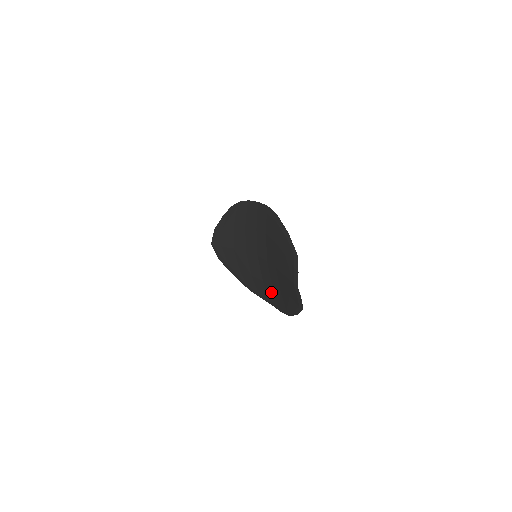
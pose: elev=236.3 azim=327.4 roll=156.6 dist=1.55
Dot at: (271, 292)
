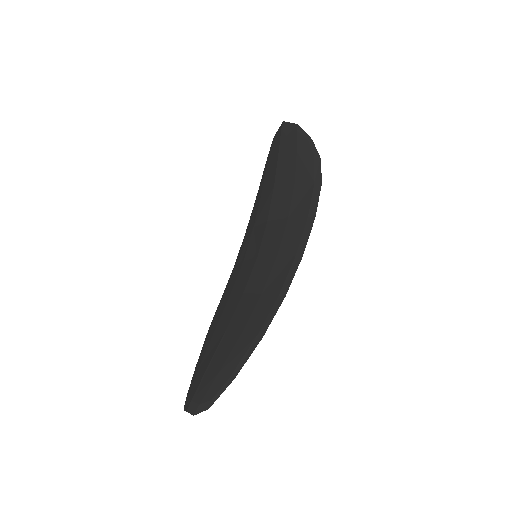
Dot at: (232, 284)
